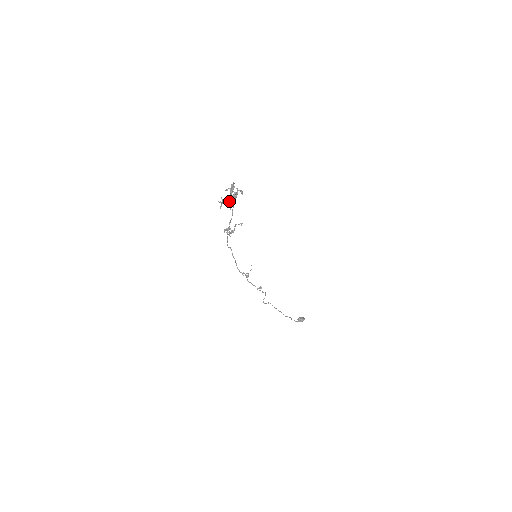
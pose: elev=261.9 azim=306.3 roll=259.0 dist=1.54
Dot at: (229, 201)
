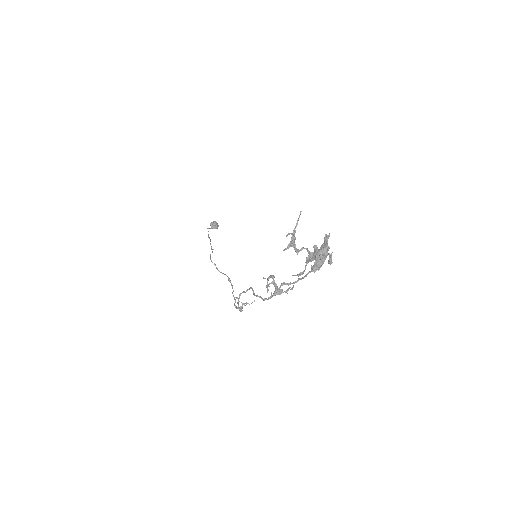
Dot at: (306, 262)
